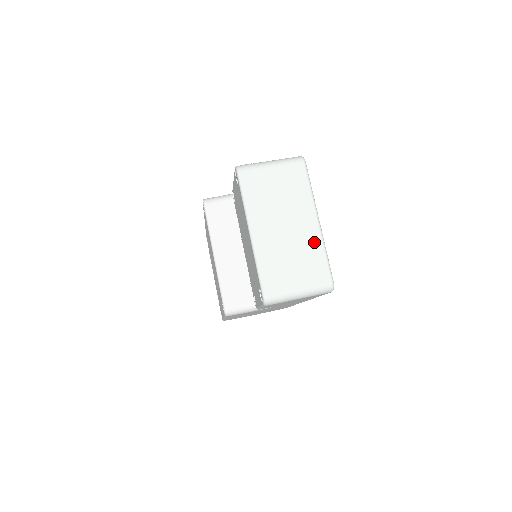
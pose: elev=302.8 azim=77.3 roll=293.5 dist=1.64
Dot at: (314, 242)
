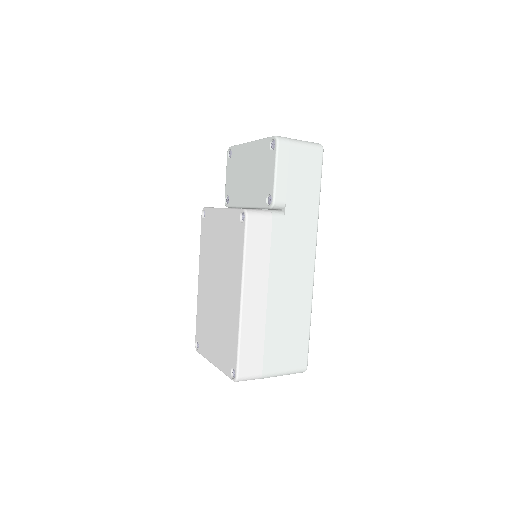
Dot at: occluded
